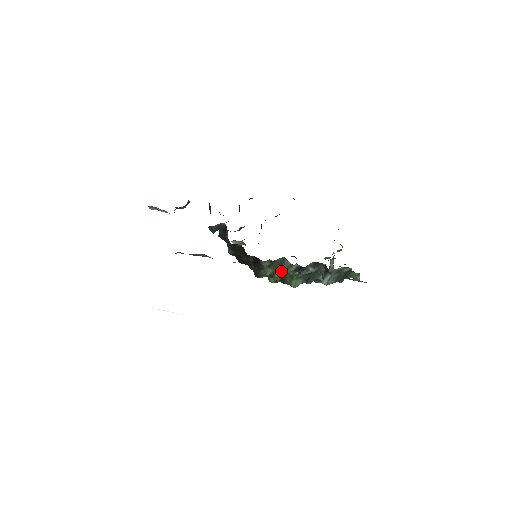
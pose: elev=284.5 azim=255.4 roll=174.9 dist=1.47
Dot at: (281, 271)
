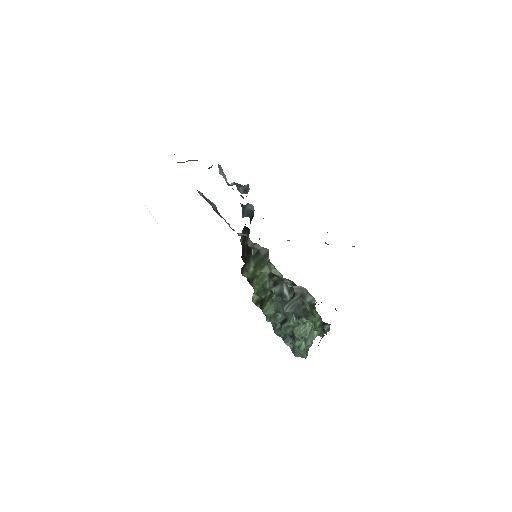
Dot at: (259, 268)
